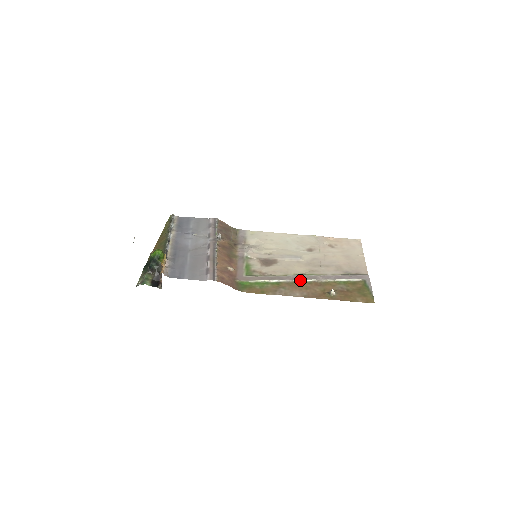
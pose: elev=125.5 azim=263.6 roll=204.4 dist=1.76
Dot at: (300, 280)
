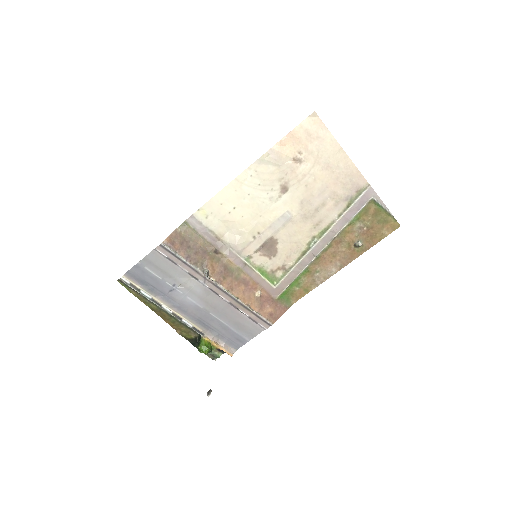
Dot at: (321, 252)
